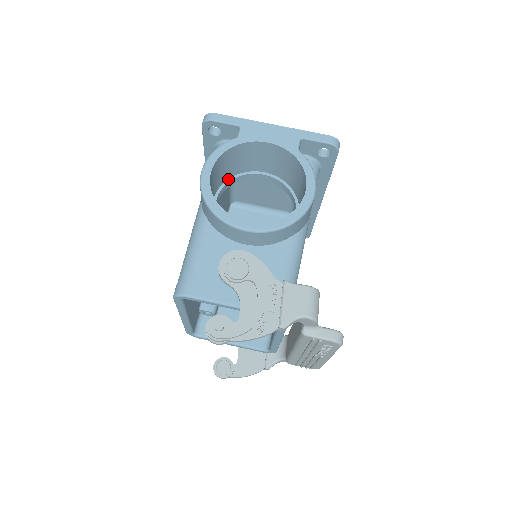
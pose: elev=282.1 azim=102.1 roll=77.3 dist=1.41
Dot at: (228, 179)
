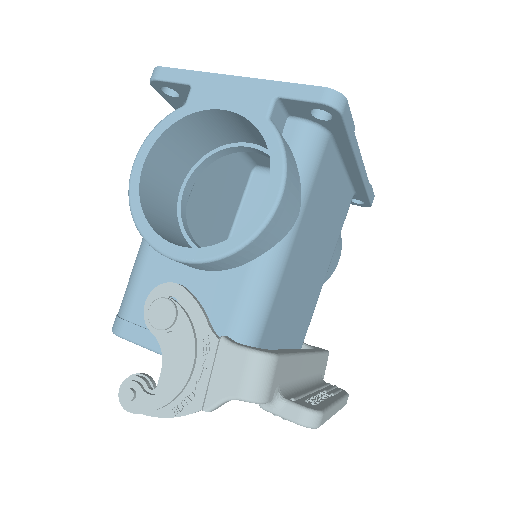
Dot at: (202, 157)
